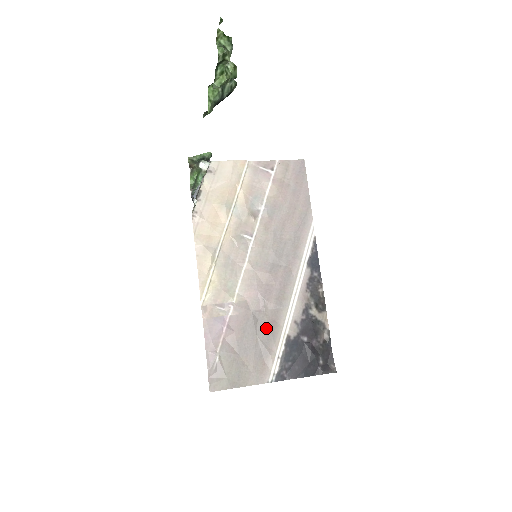
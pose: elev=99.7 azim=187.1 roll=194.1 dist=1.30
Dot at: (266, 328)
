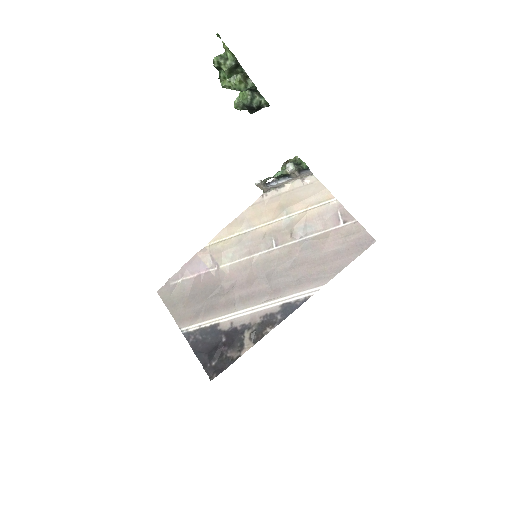
Dot at: (215, 303)
